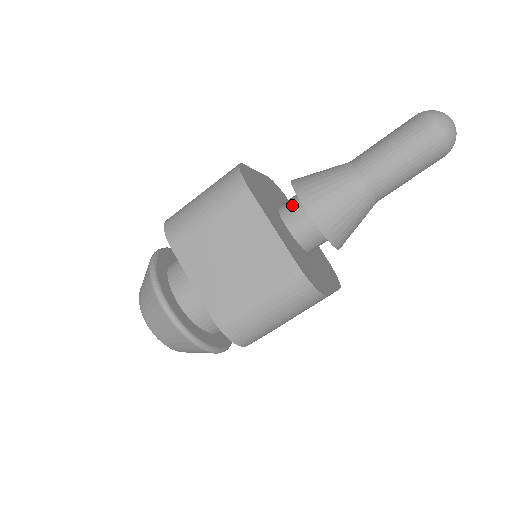
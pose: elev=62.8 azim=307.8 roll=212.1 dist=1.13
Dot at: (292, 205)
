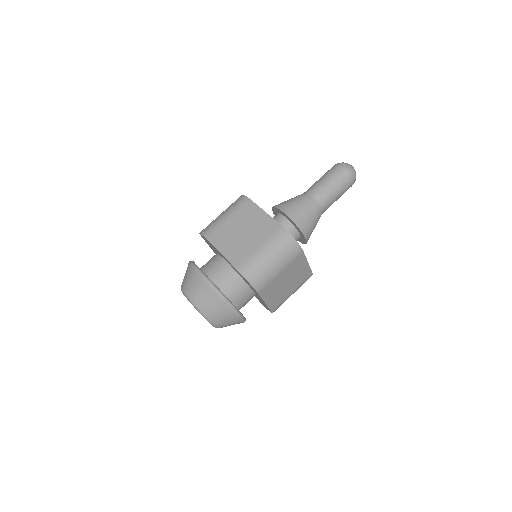
Dot at: (274, 217)
